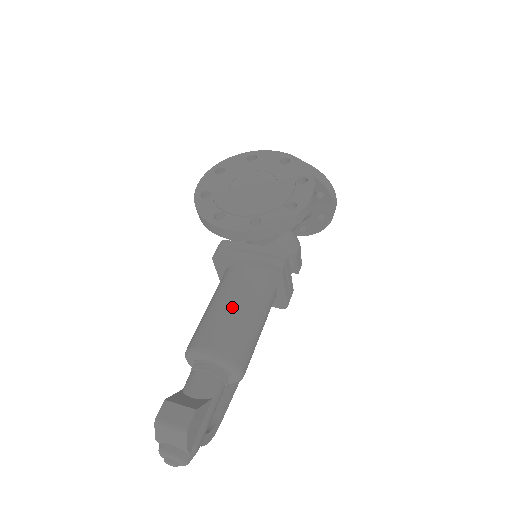
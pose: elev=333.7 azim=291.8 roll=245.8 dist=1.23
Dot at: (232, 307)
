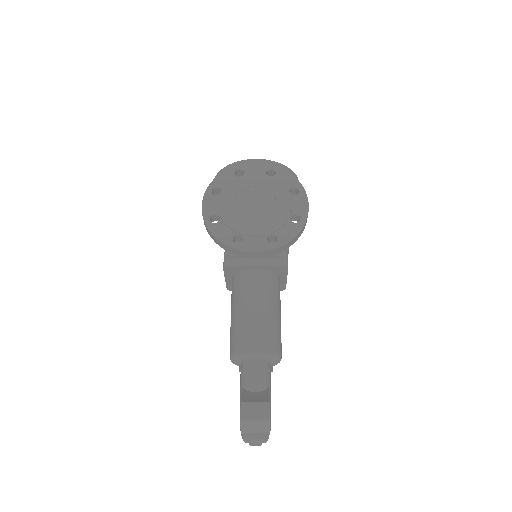
Dot at: (260, 310)
